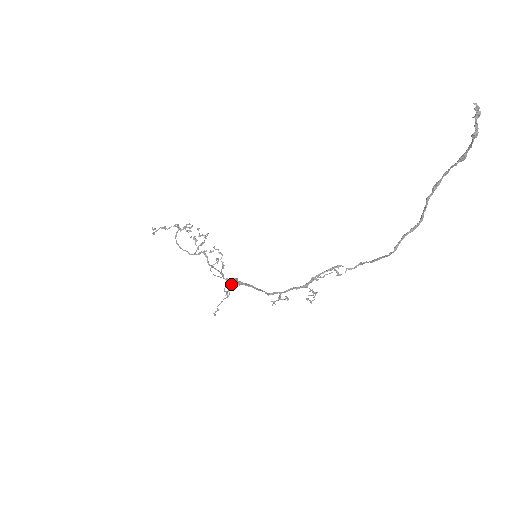
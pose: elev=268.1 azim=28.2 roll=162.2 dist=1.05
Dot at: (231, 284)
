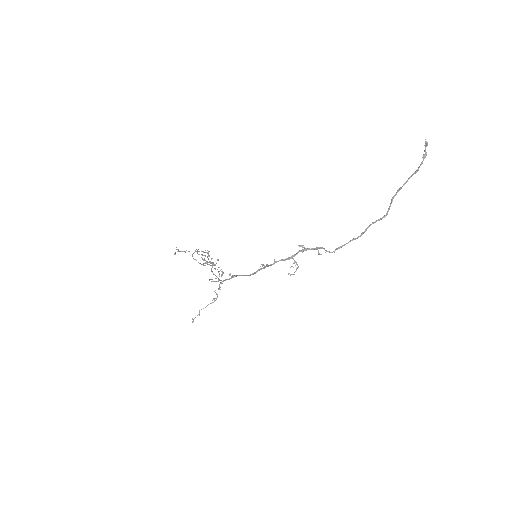
Dot at: (225, 280)
